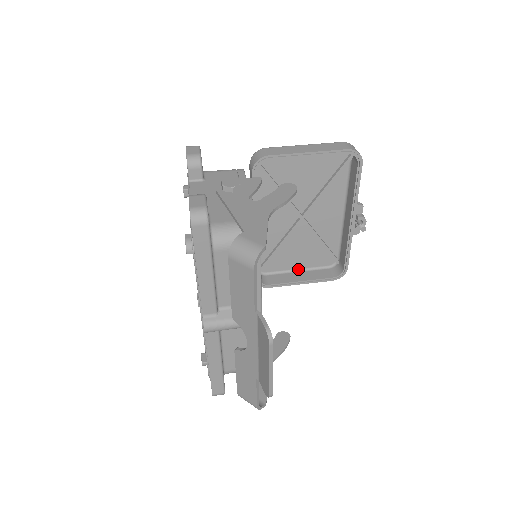
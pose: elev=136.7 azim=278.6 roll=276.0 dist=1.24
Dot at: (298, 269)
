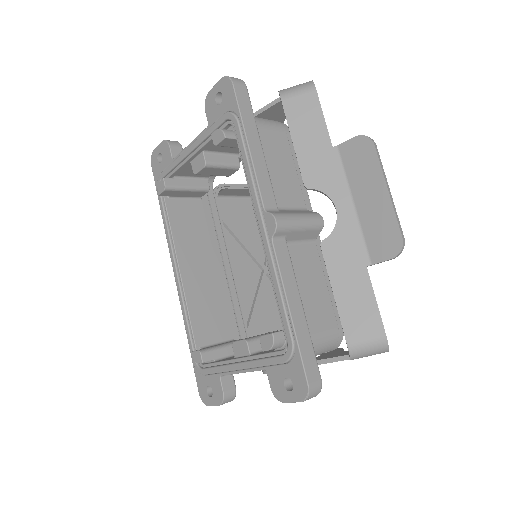
Dot at: occluded
